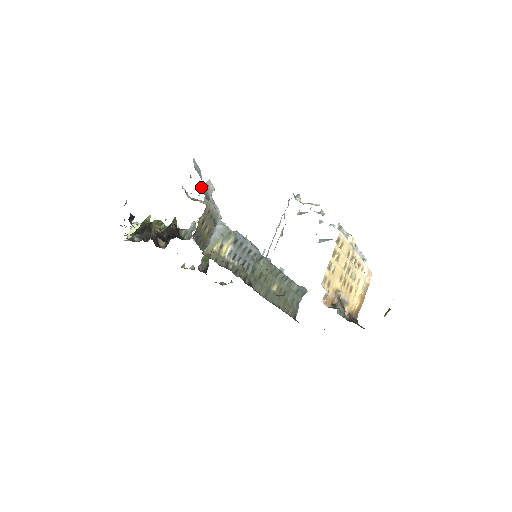
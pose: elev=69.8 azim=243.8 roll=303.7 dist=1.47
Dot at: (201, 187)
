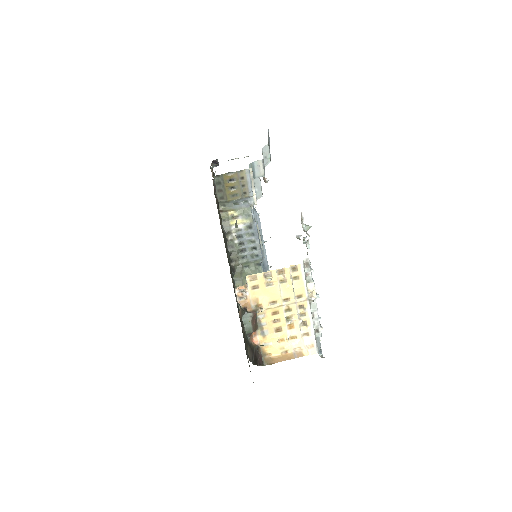
Dot at: occluded
